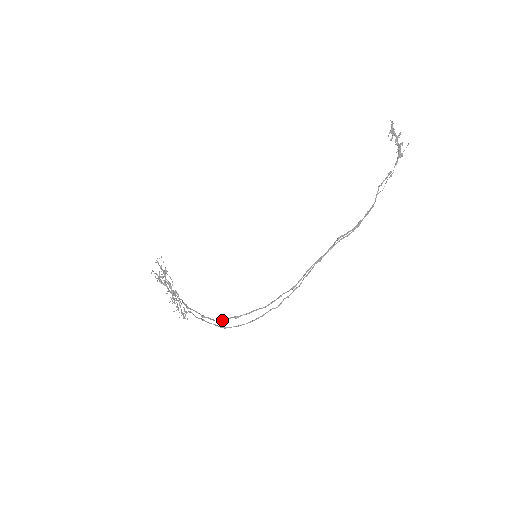
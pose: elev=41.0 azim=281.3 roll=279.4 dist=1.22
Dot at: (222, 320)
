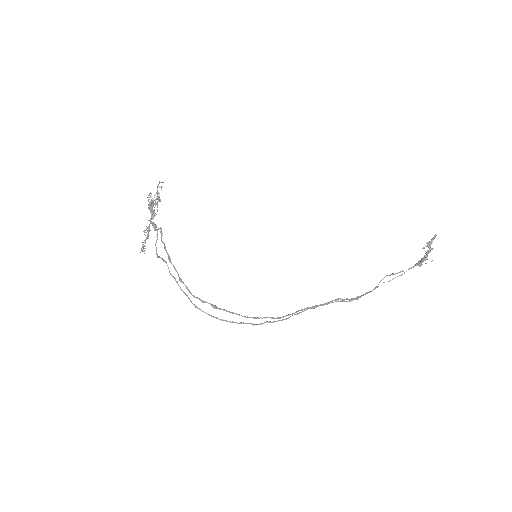
Dot at: (199, 299)
